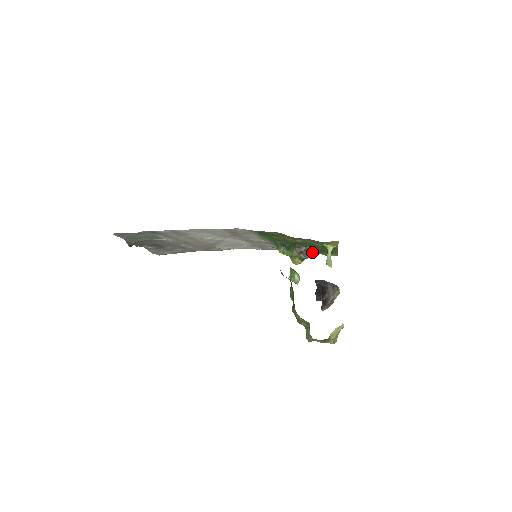
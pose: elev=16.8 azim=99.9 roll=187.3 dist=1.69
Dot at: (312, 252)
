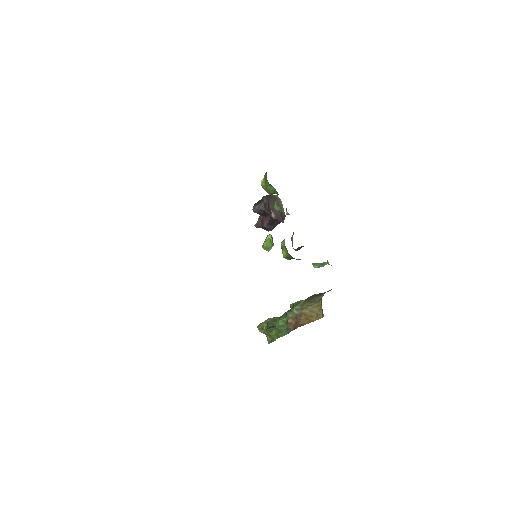
Dot at: occluded
